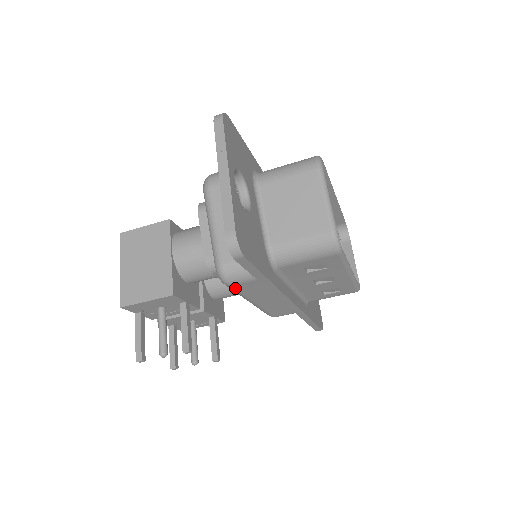
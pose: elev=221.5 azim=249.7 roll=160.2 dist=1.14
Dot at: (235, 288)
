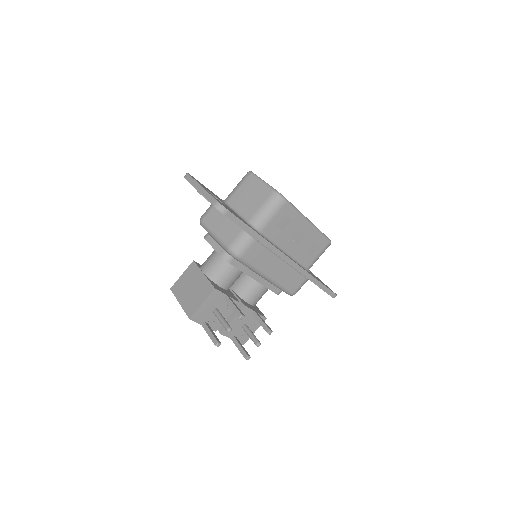
Dot at: (246, 259)
